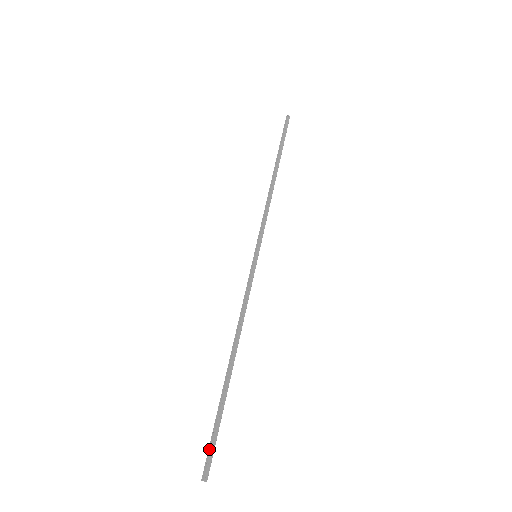
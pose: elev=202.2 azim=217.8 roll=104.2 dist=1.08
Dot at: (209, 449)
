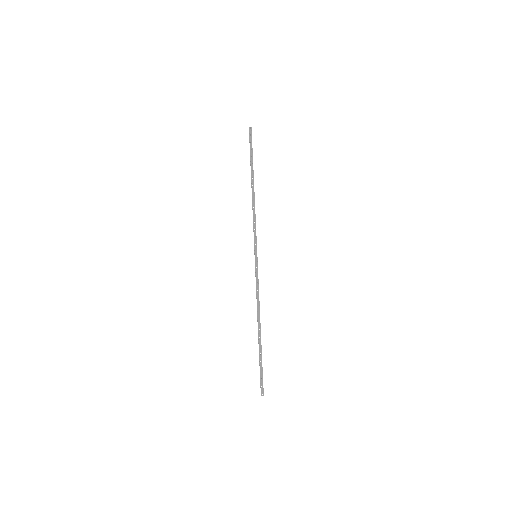
Dot at: (262, 380)
